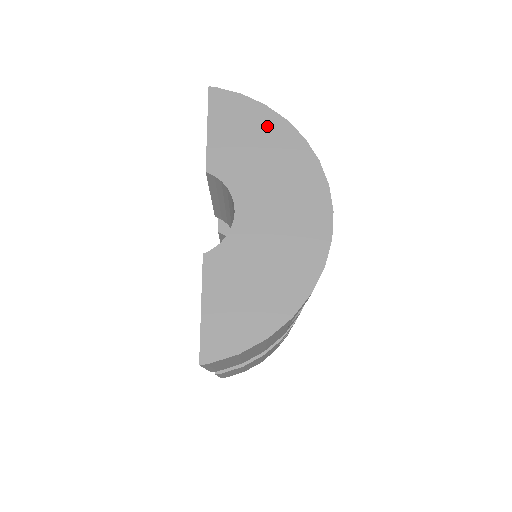
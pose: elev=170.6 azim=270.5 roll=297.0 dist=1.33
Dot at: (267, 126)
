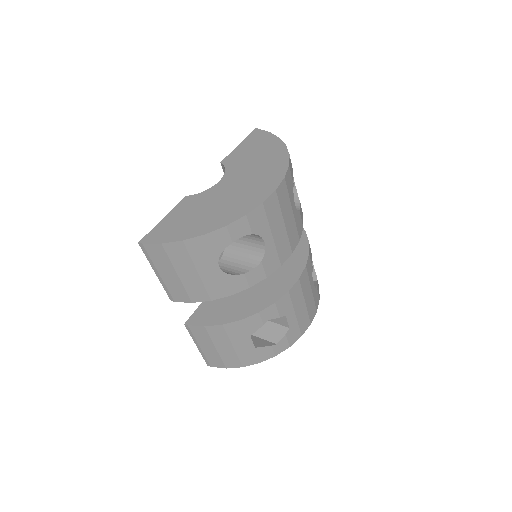
Dot at: (272, 147)
